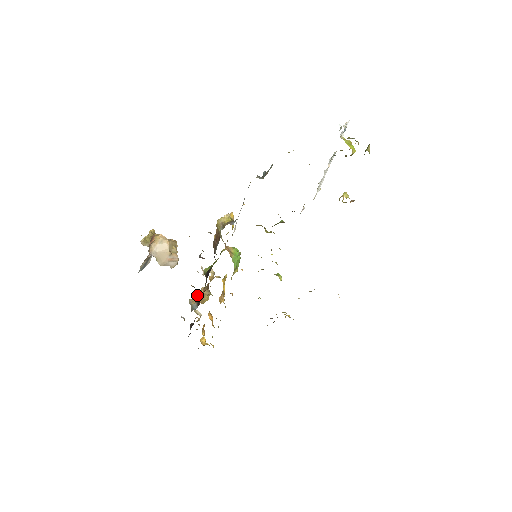
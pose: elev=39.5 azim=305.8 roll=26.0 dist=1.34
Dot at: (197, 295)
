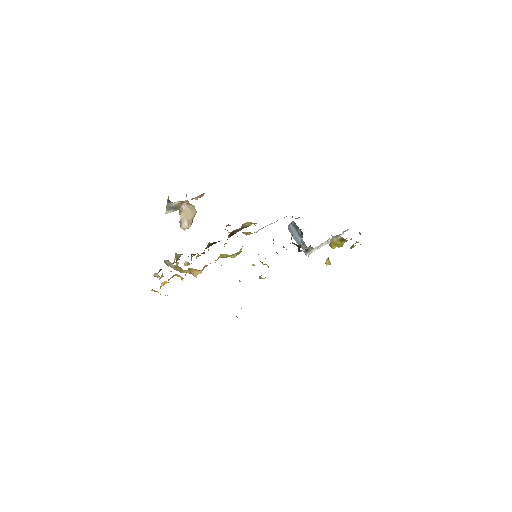
Dot at: occluded
